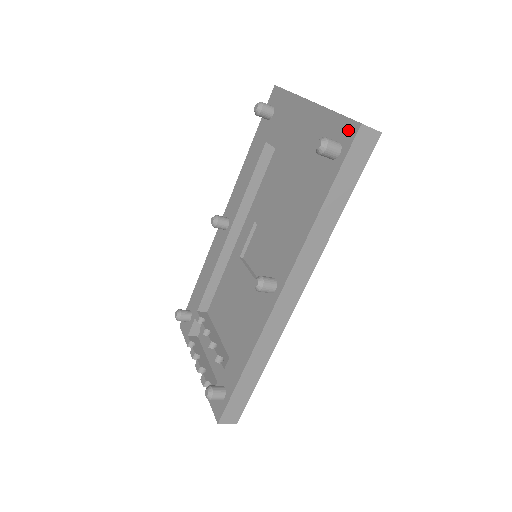
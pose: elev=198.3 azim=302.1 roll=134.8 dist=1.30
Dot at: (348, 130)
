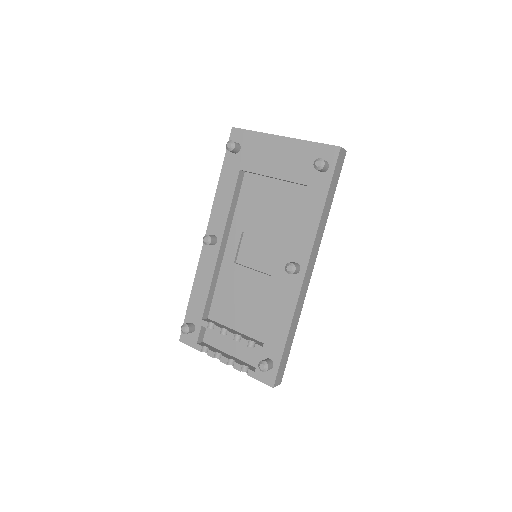
Dot at: (330, 152)
